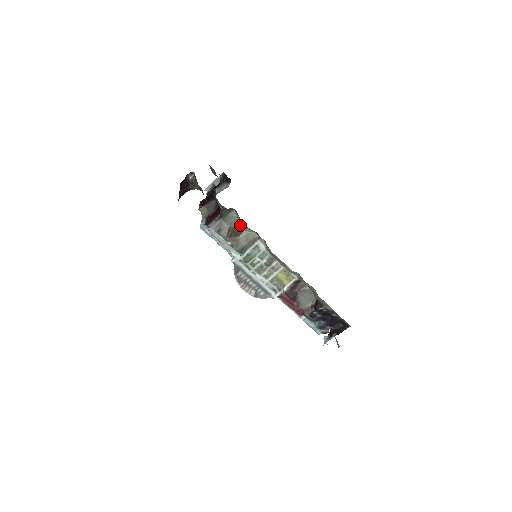
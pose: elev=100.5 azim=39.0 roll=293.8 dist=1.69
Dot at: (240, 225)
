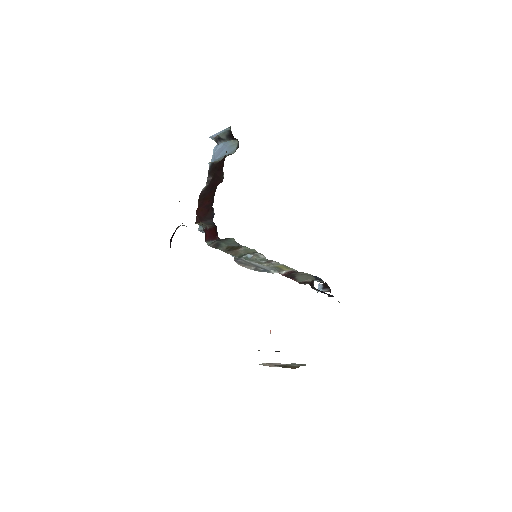
Dot at: (239, 245)
